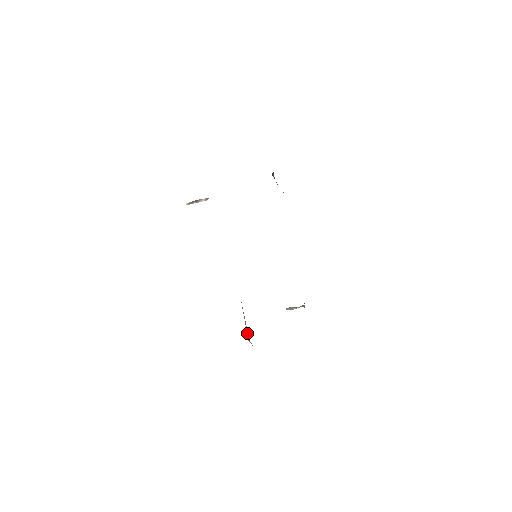
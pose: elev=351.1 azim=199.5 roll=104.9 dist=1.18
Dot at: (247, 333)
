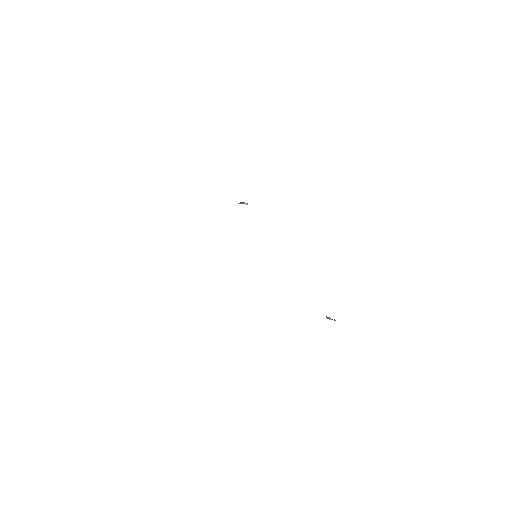
Dot at: occluded
